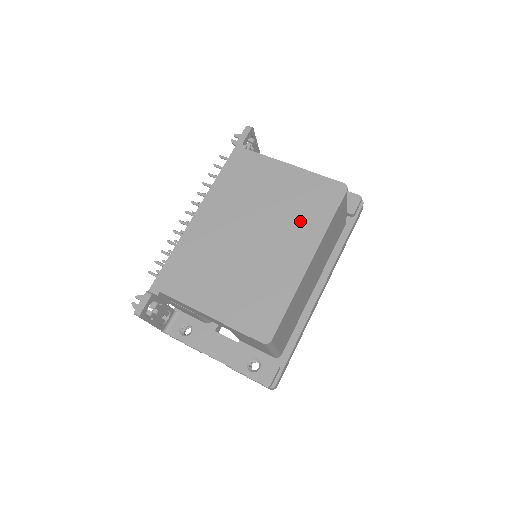
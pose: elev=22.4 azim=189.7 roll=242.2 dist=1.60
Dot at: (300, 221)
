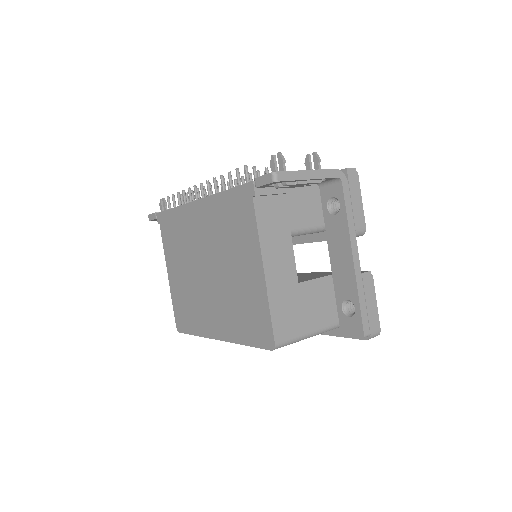
Dot at: (232, 312)
